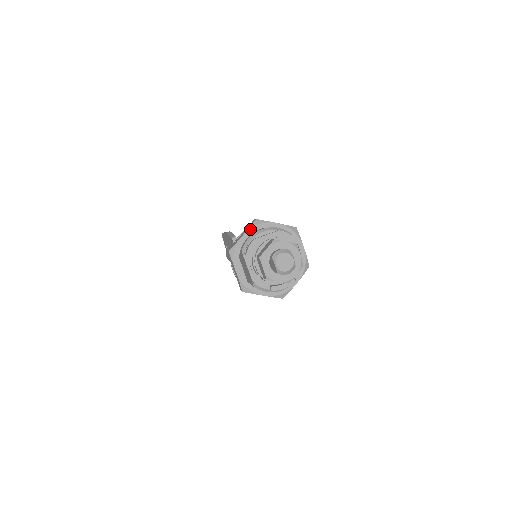
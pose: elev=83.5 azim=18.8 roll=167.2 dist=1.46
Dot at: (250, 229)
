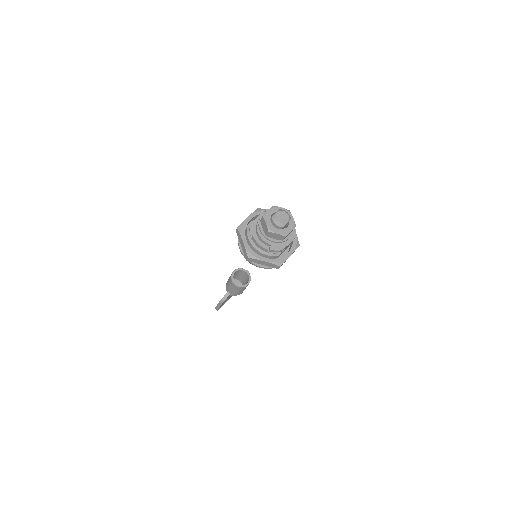
Dot at: occluded
